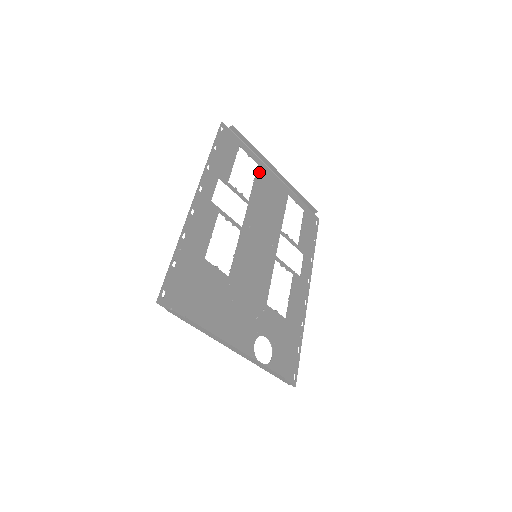
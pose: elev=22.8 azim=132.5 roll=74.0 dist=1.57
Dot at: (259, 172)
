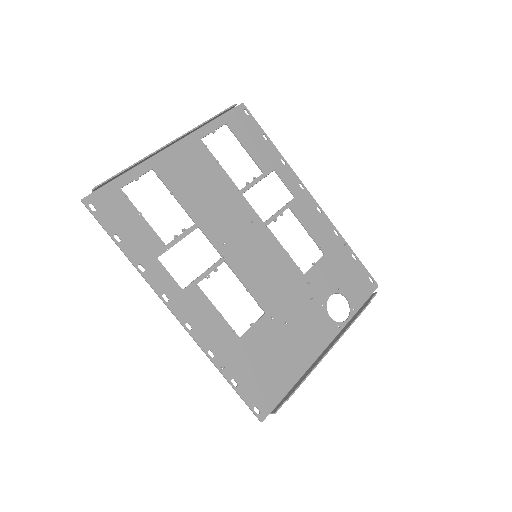
Dot at: (162, 176)
